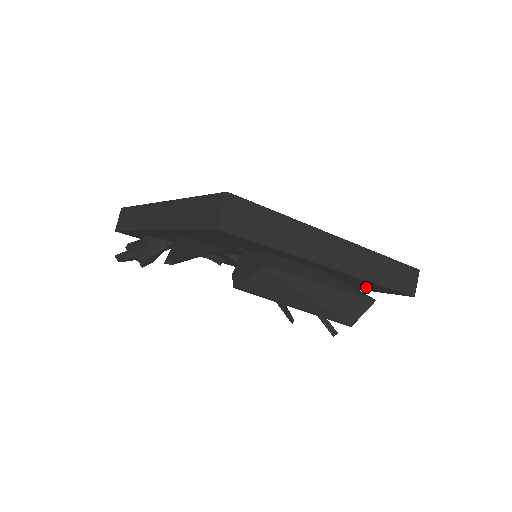
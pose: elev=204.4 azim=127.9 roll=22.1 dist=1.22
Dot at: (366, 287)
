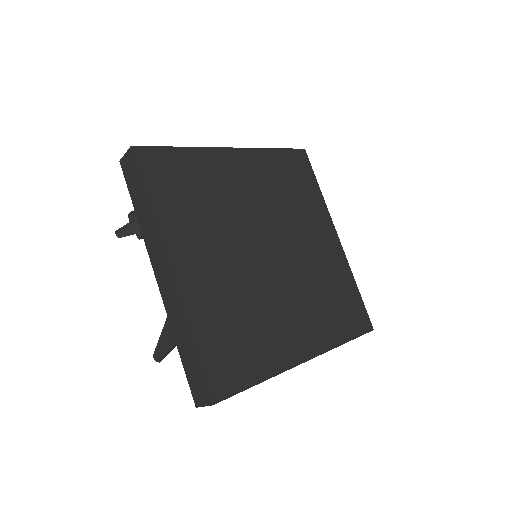
Dot at: occluded
